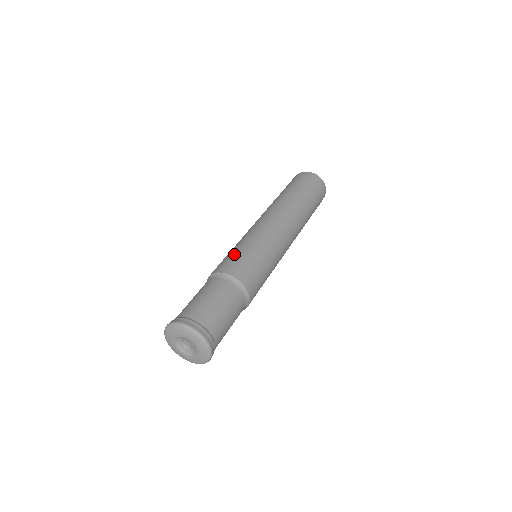
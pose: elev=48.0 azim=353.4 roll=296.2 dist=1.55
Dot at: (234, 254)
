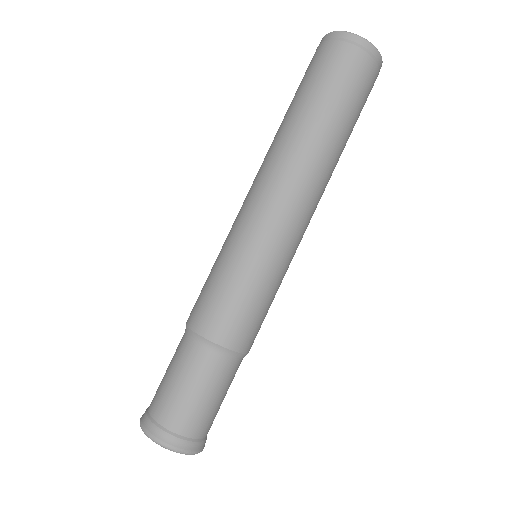
Dot at: (208, 286)
